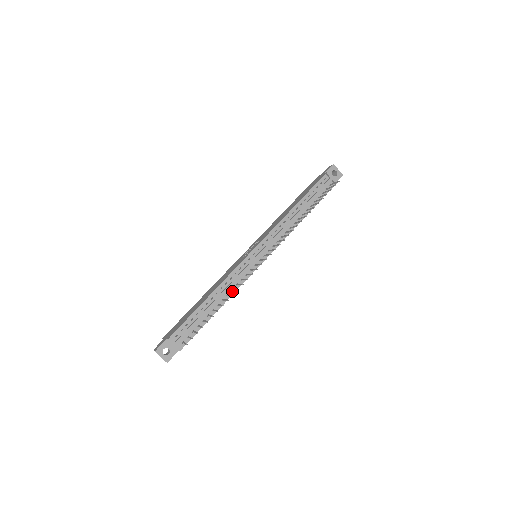
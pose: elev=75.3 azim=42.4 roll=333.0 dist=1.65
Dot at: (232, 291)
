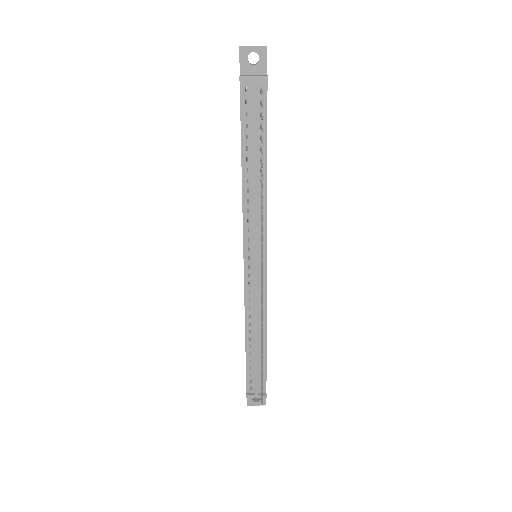
Dot at: (263, 318)
